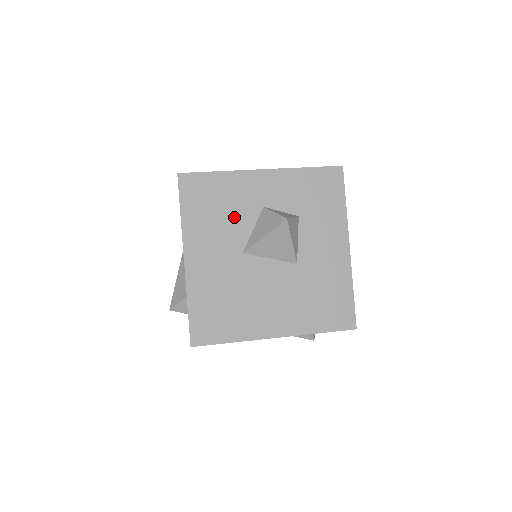
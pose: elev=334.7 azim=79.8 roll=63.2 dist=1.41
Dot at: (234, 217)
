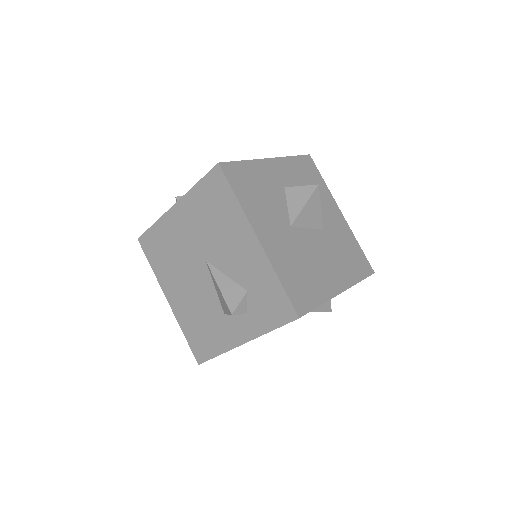
Dot at: (272, 197)
